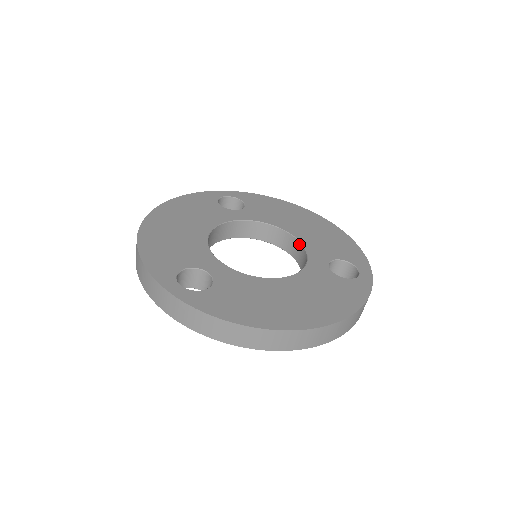
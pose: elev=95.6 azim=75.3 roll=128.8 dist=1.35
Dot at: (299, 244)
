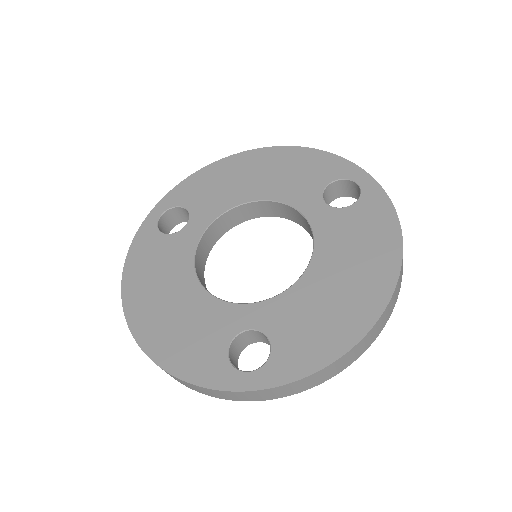
Dot at: (277, 204)
